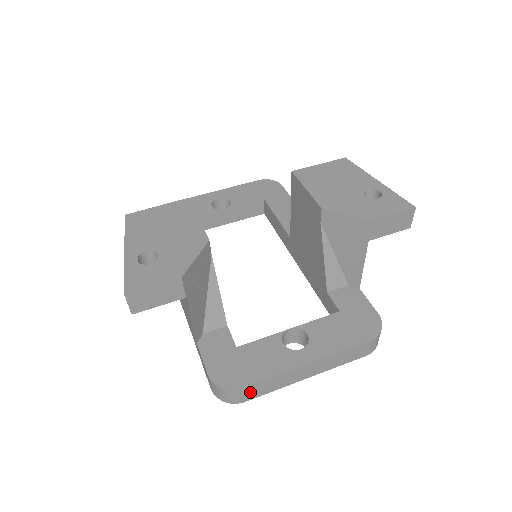
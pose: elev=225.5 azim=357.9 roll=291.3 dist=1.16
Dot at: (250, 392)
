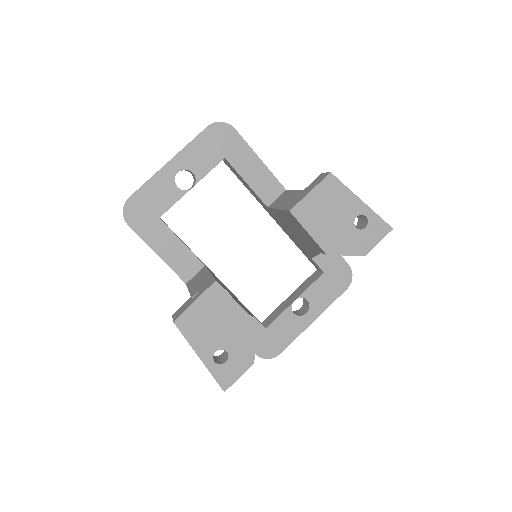
Dot at: occluded
